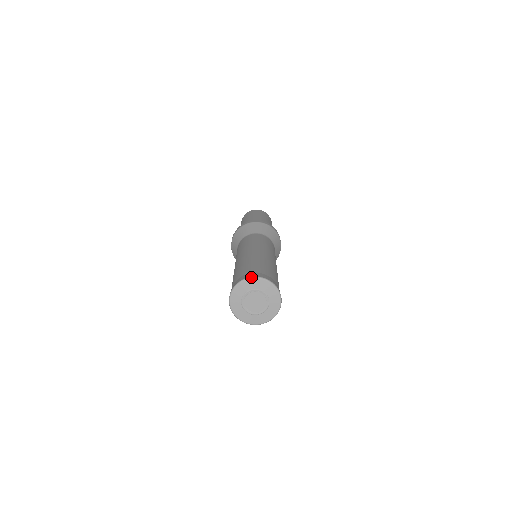
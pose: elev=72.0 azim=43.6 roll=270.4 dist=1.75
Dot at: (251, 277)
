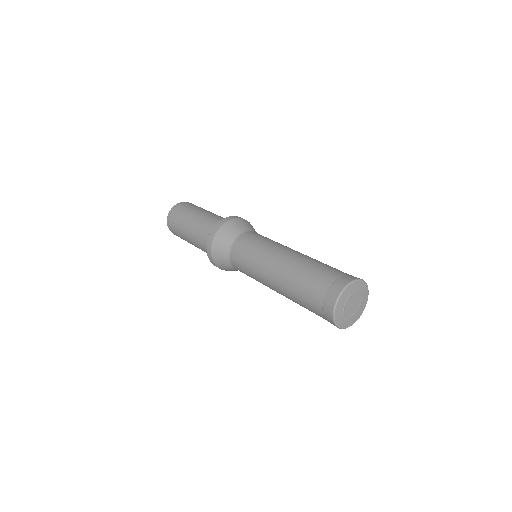
Dot at: occluded
